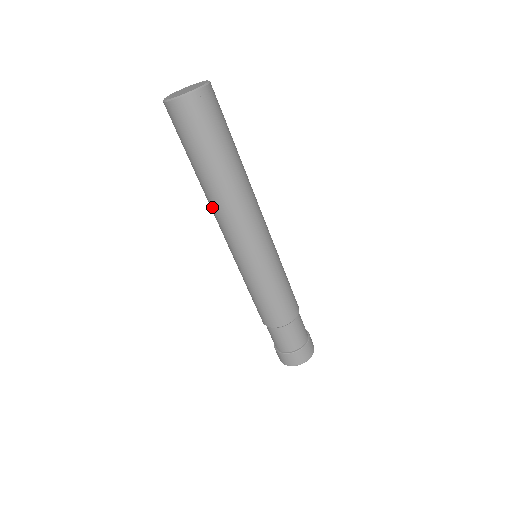
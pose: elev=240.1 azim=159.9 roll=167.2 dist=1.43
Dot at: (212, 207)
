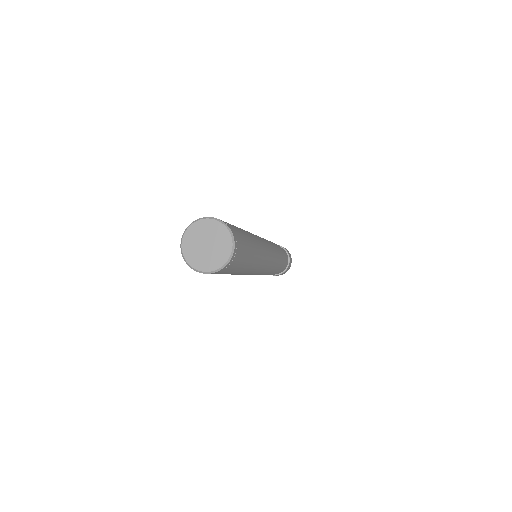
Dot at: occluded
